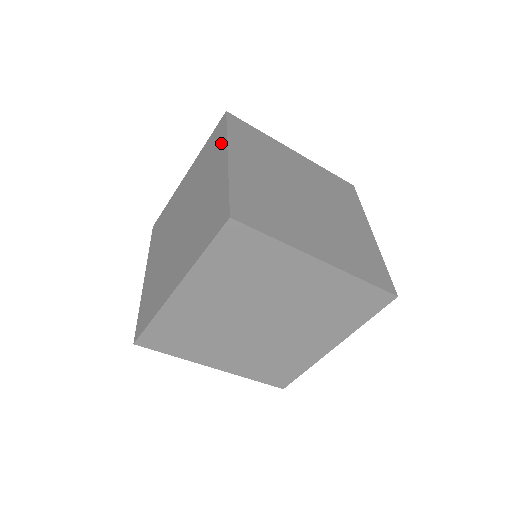
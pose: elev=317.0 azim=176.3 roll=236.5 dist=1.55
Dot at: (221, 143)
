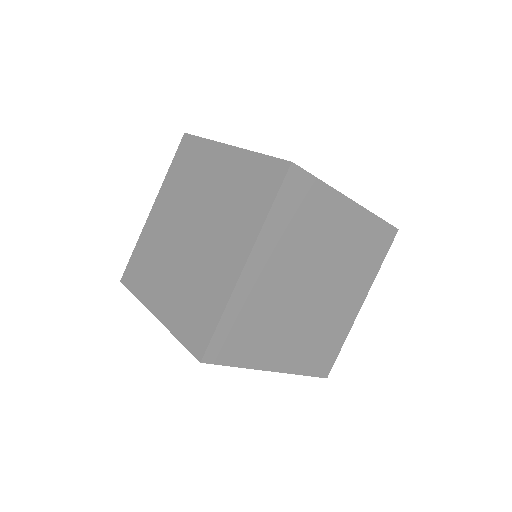
Dot at: (204, 149)
